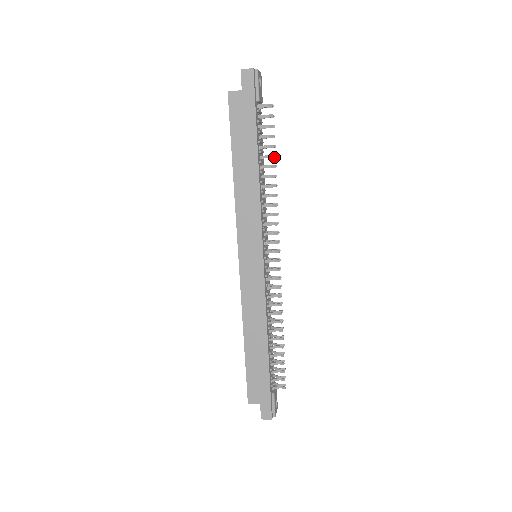
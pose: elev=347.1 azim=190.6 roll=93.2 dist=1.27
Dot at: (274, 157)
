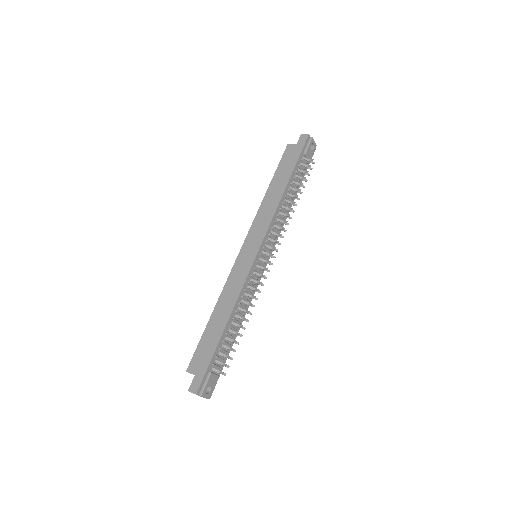
Dot at: (300, 190)
